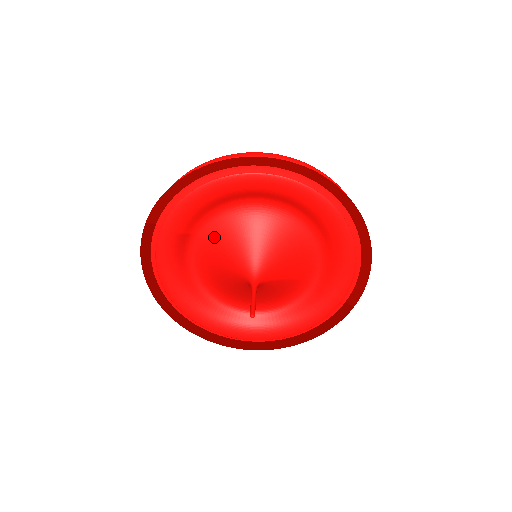
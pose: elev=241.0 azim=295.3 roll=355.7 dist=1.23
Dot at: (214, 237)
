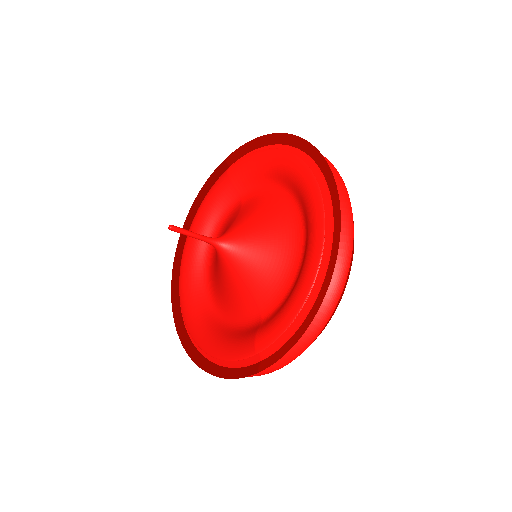
Dot at: (246, 206)
